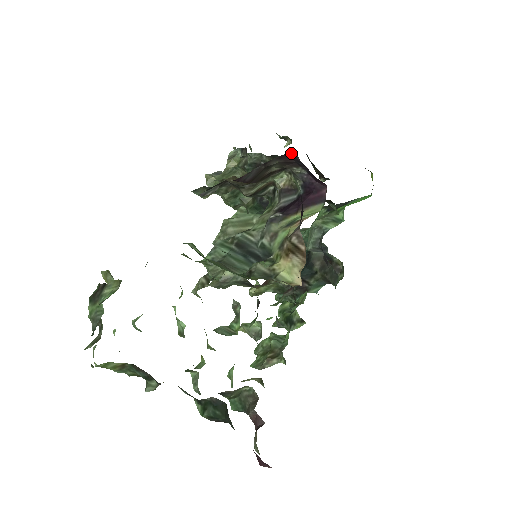
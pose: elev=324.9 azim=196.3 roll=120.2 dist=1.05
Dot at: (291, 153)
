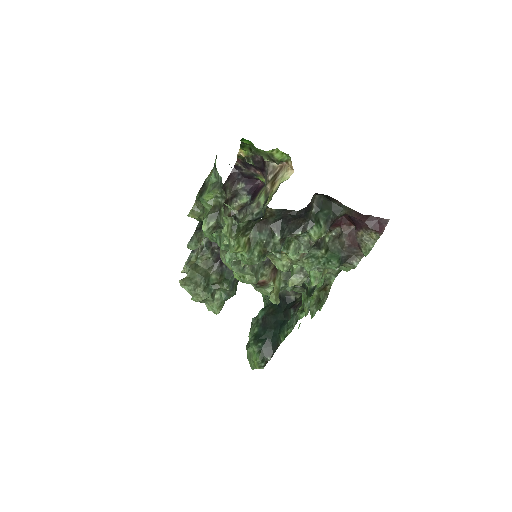
Dot at: (232, 172)
